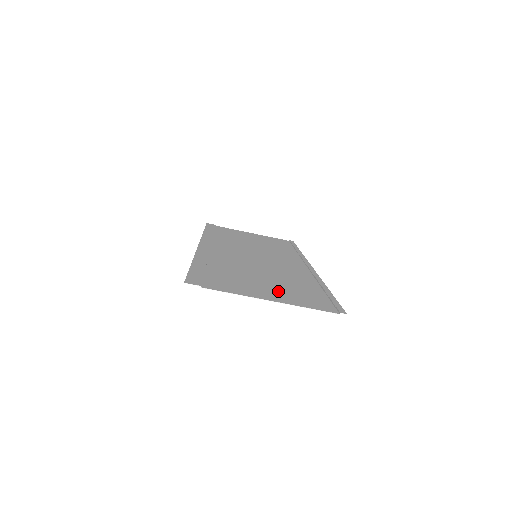
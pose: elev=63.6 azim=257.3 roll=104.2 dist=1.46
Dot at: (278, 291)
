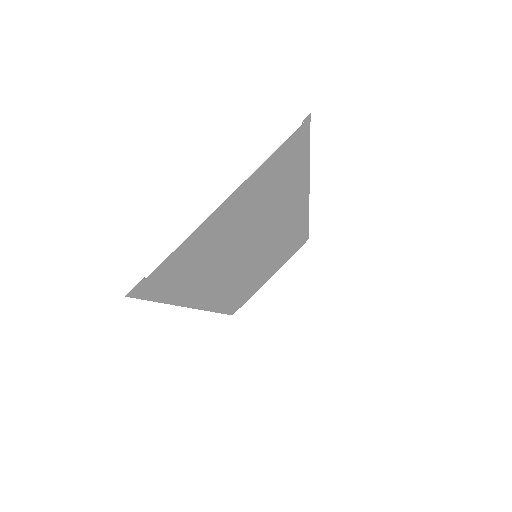
Dot at: (245, 205)
